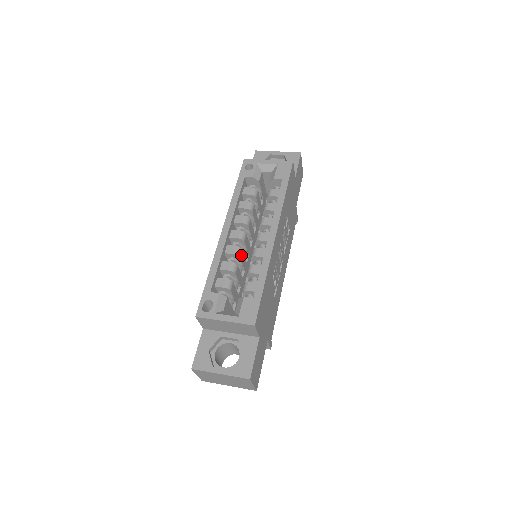
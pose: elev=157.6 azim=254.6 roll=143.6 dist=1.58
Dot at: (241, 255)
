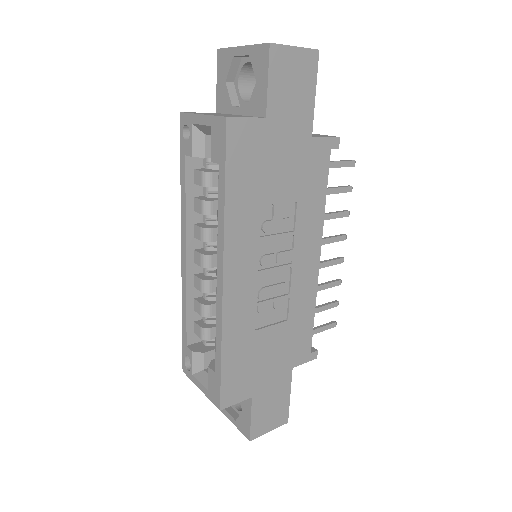
Dot at: (213, 286)
